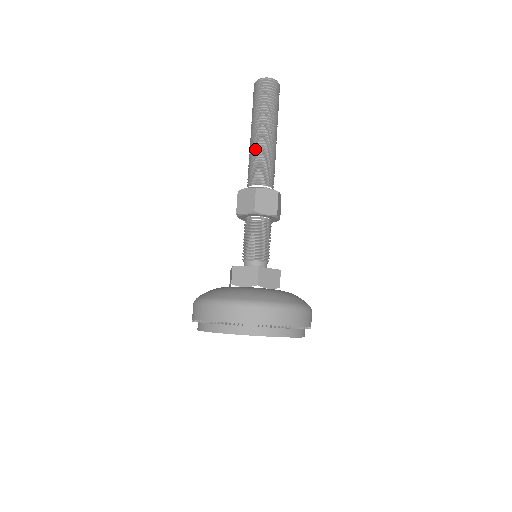
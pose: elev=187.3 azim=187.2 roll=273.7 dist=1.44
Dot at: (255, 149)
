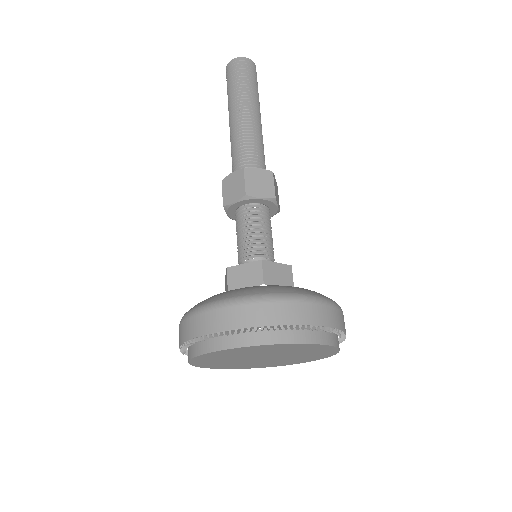
Dot at: (236, 131)
